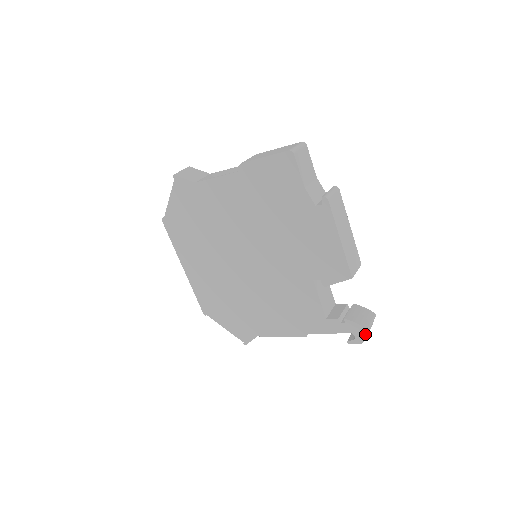
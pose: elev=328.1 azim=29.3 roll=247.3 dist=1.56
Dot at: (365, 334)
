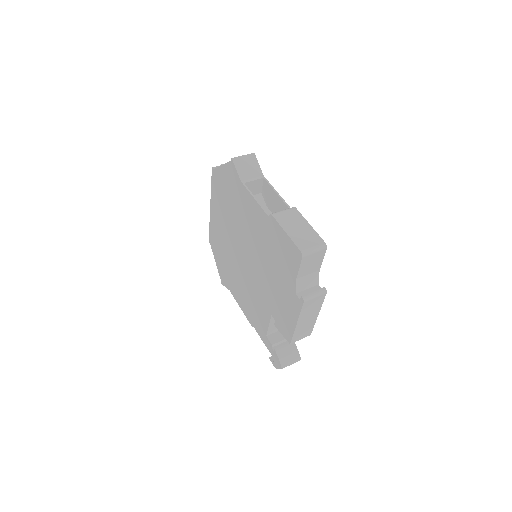
Dot at: (280, 368)
